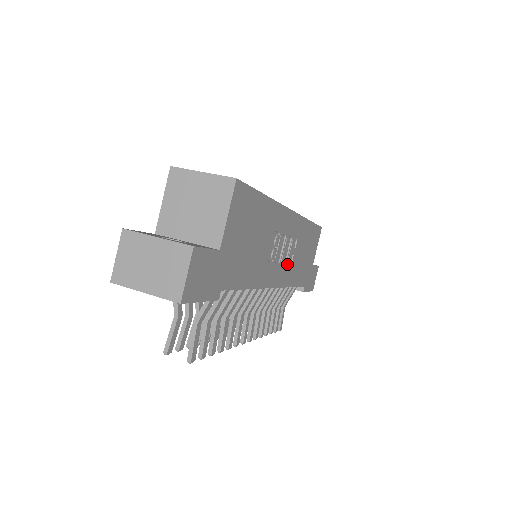
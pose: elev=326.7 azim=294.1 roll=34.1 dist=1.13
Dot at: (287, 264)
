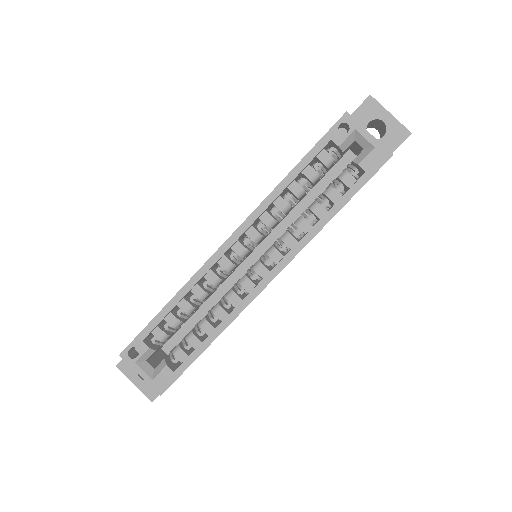
Dot at: occluded
